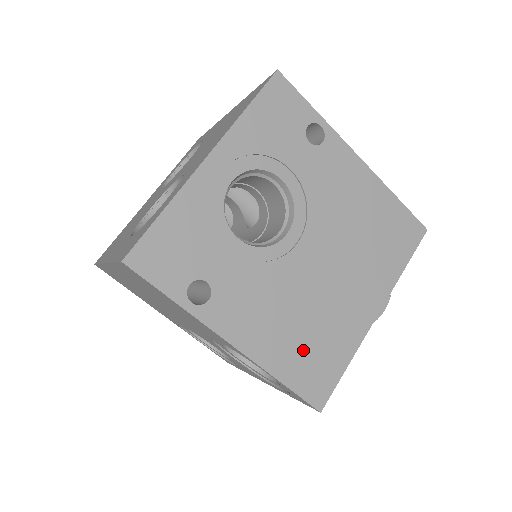
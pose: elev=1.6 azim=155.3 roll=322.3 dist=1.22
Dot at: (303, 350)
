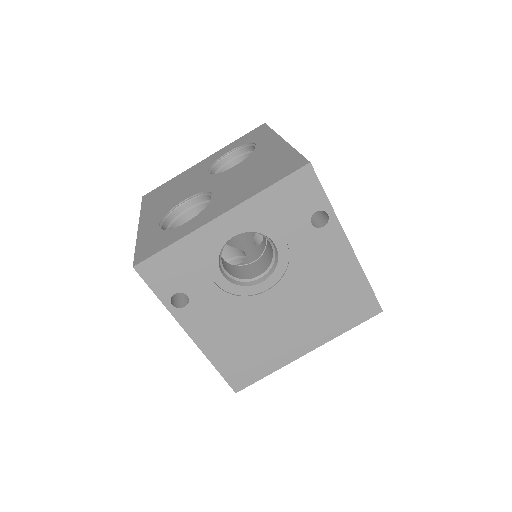
Dot at: (240, 356)
